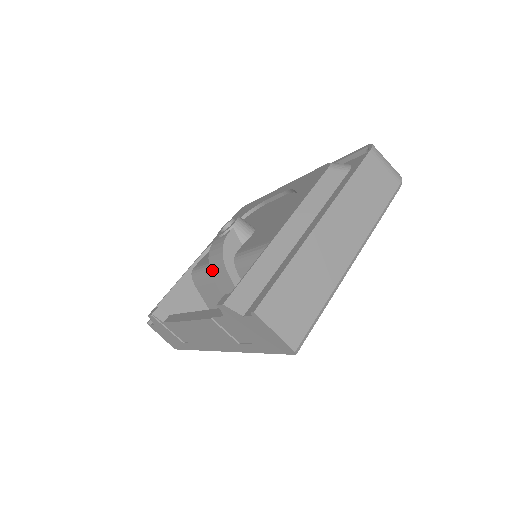
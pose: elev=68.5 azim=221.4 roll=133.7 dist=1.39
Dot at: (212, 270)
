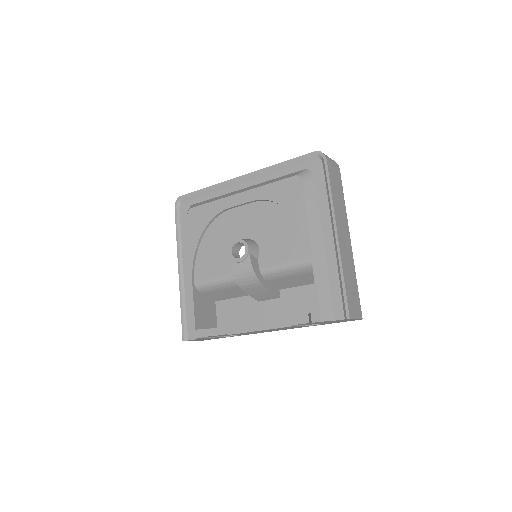
Dot at: (242, 286)
